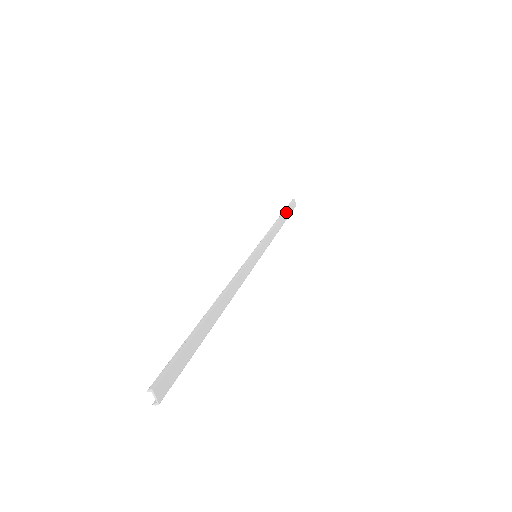
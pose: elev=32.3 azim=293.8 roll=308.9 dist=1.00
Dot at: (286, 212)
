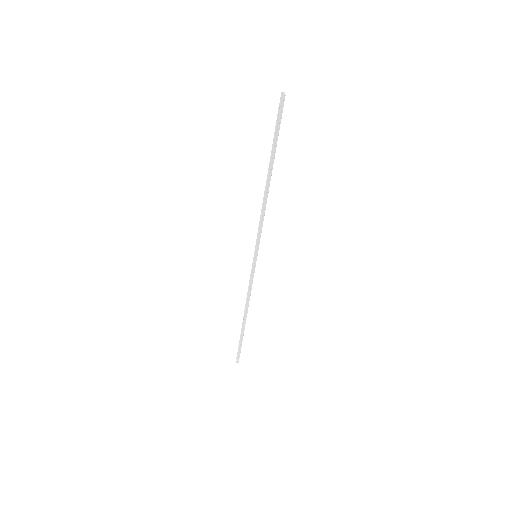
Dot at: occluded
